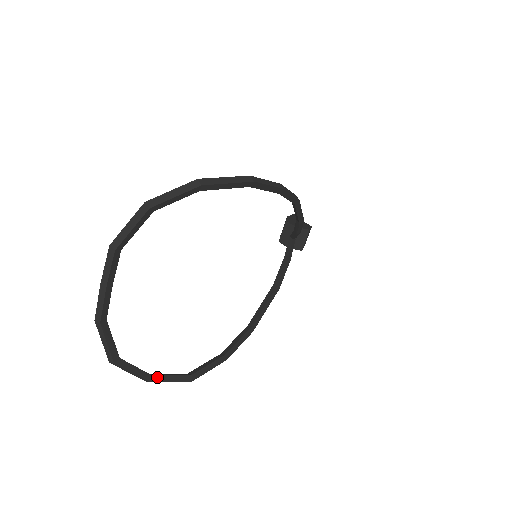
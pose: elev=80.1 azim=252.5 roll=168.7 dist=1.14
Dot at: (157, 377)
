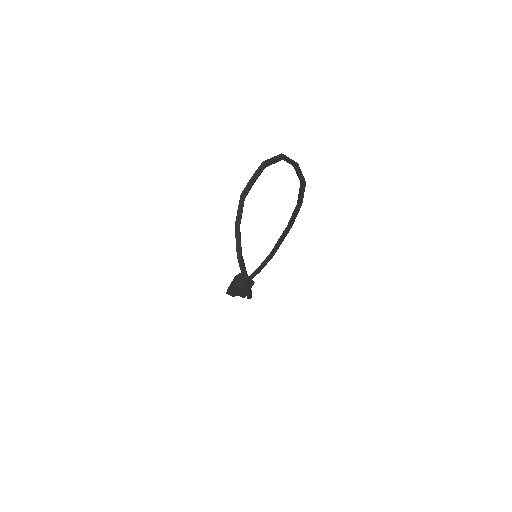
Dot at: (243, 259)
